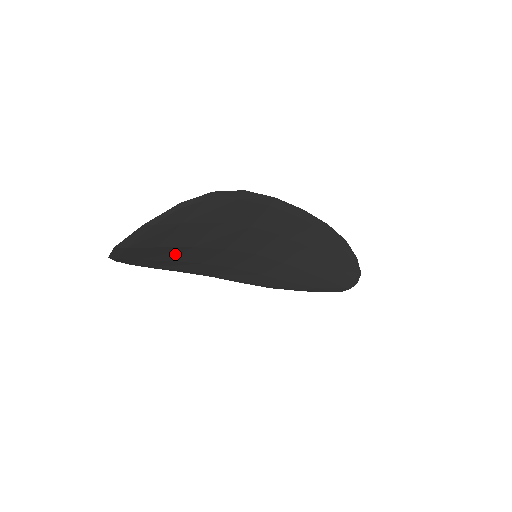
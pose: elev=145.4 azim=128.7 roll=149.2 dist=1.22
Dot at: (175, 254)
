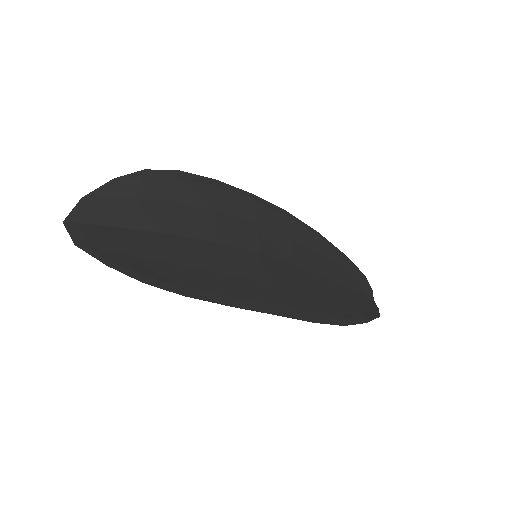
Dot at: (161, 217)
